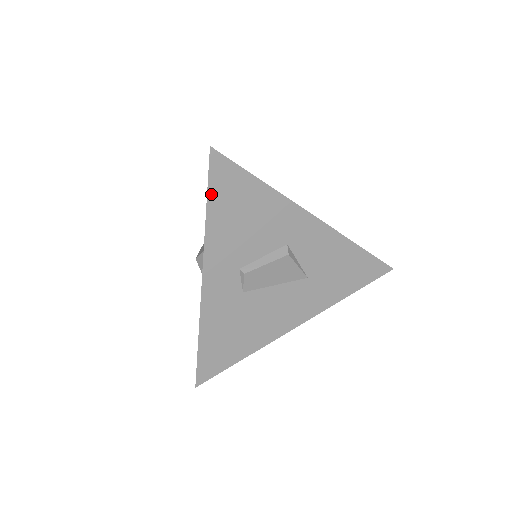
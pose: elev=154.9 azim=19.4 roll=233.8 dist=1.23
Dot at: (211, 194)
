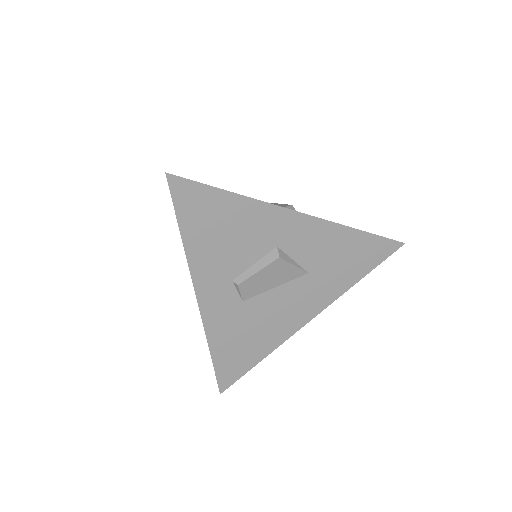
Dot at: (181, 218)
